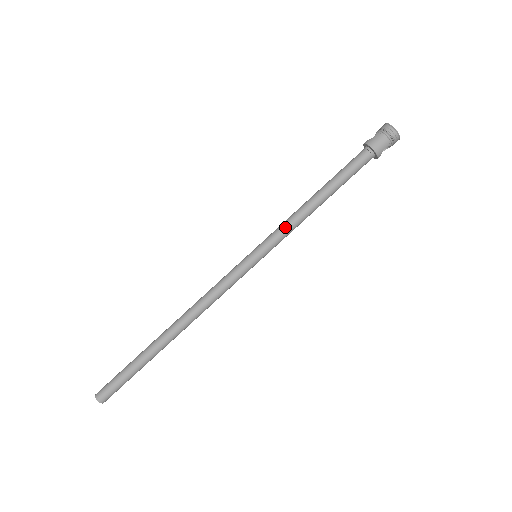
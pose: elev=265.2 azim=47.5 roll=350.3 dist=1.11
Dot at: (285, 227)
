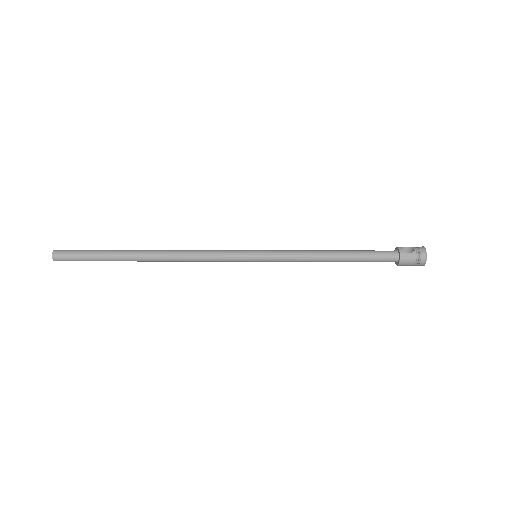
Dot at: (294, 258)
